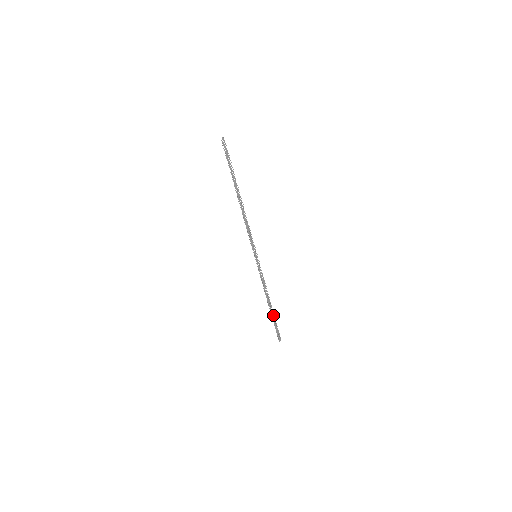
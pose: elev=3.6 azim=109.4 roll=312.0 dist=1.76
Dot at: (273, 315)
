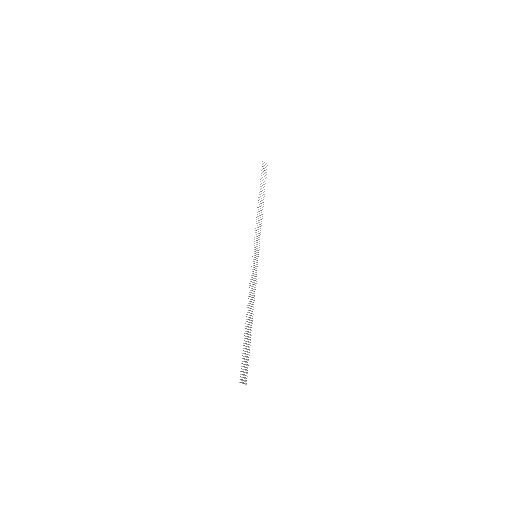
Dot at: (248, 337)
